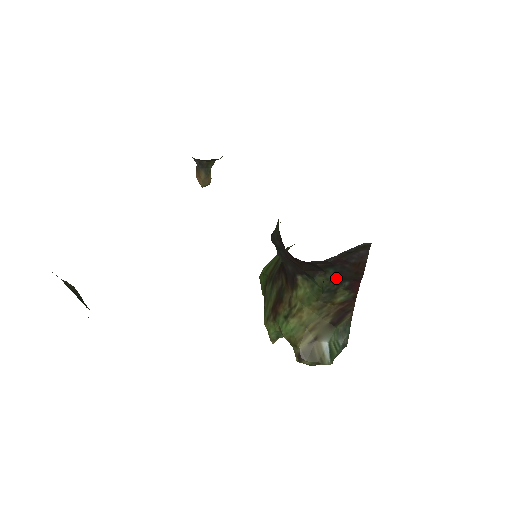
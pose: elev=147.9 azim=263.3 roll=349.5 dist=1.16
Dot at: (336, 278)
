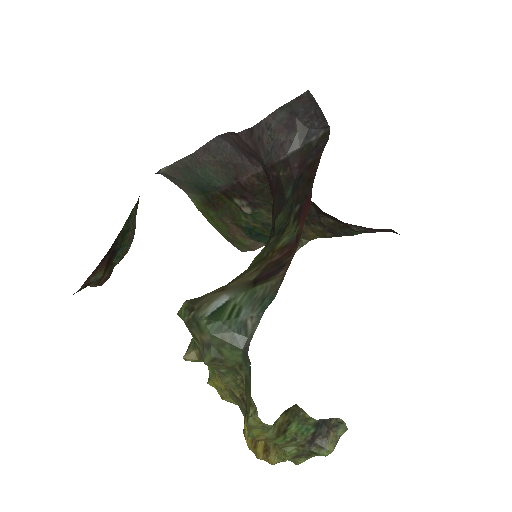
Dot at: (291, 203)
